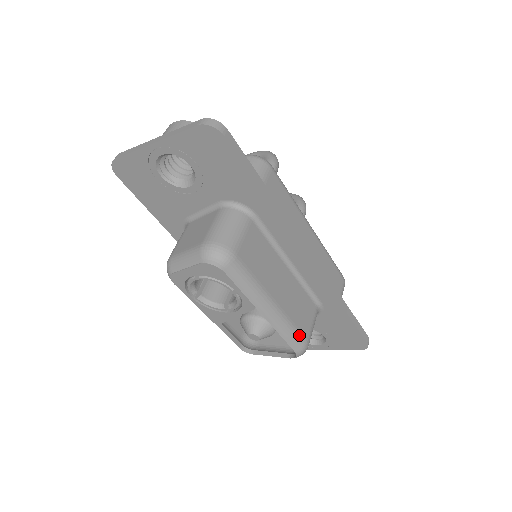
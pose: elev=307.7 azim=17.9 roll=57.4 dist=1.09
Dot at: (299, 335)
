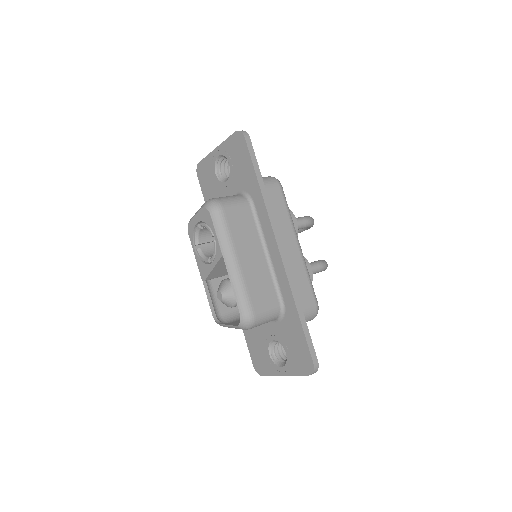
Dot at: (248, 301)
